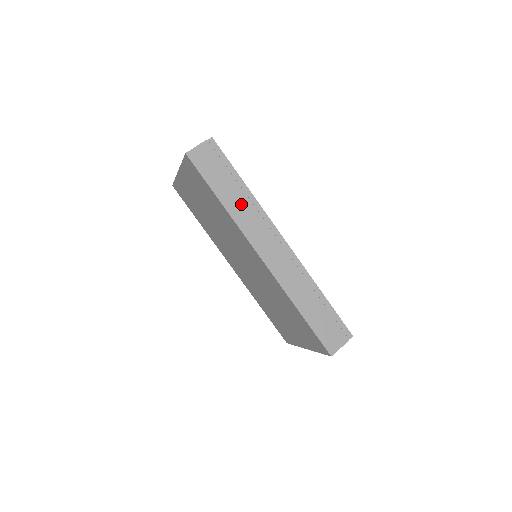
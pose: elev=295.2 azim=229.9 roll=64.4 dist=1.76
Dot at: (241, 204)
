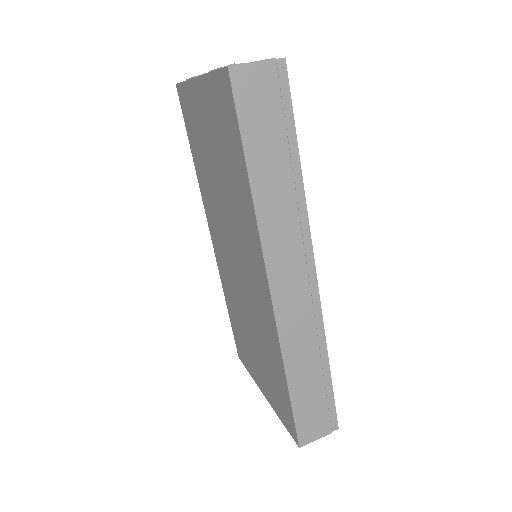
Dot at: (279, 195)
